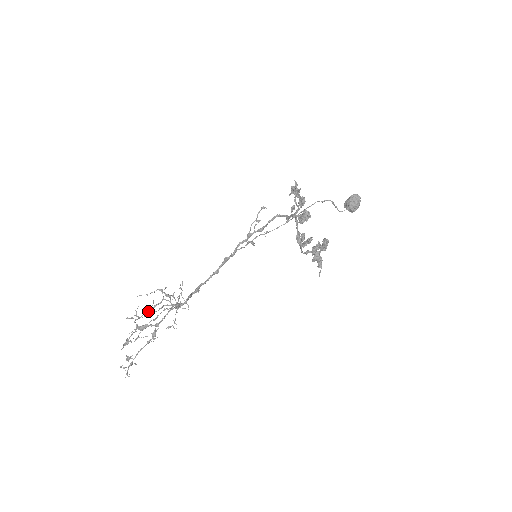
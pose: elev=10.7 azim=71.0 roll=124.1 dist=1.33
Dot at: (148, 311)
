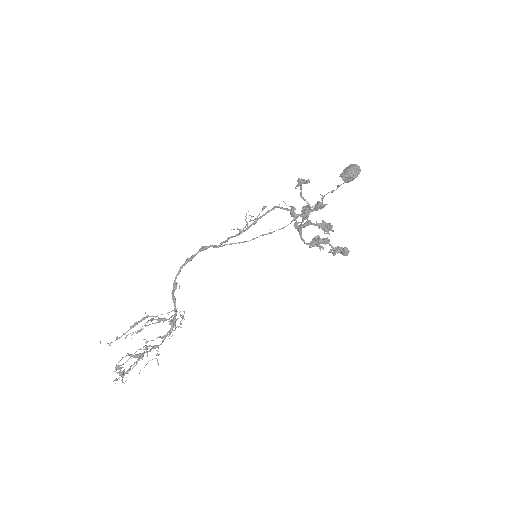
Dot at: occluded
